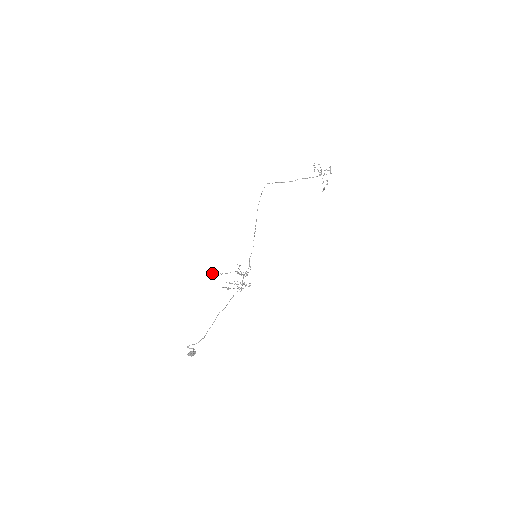
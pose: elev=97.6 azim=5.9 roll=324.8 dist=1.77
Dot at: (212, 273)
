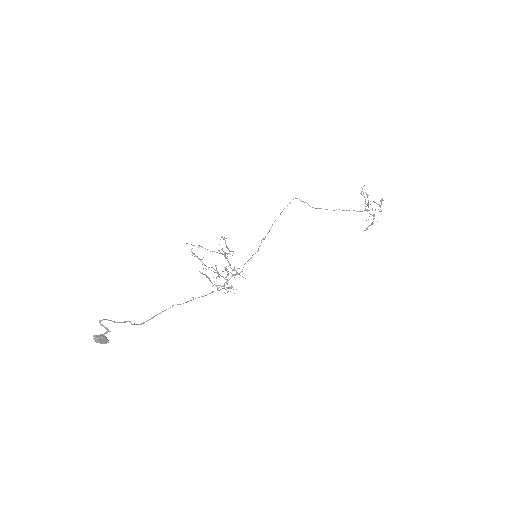
Dot at: (187, 243)
